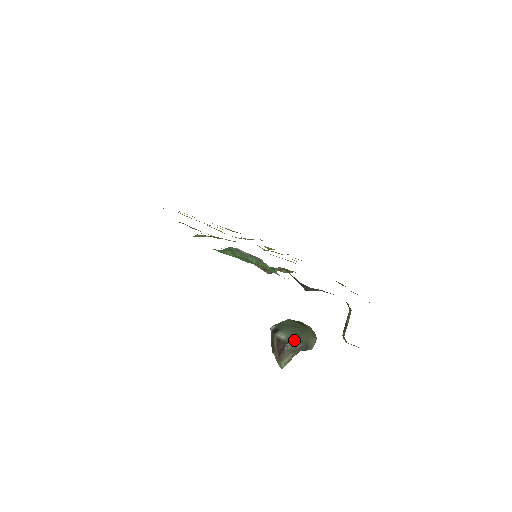
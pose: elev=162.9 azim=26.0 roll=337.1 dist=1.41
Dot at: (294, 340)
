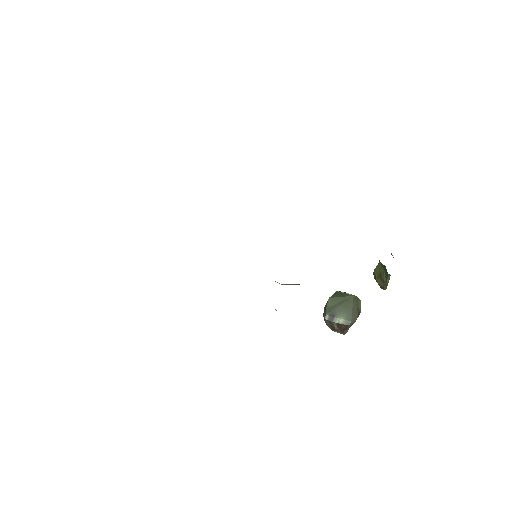
Dot at: (352, 318)
